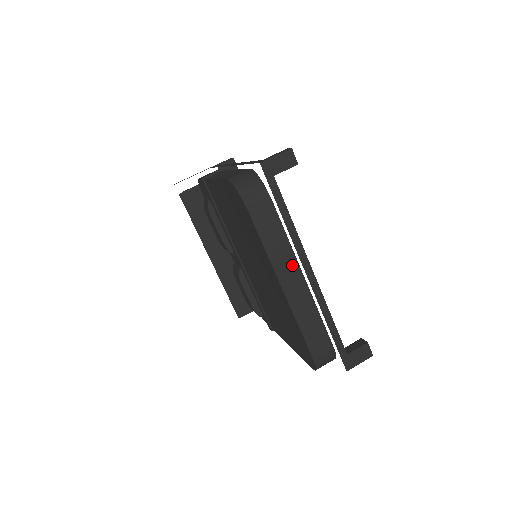
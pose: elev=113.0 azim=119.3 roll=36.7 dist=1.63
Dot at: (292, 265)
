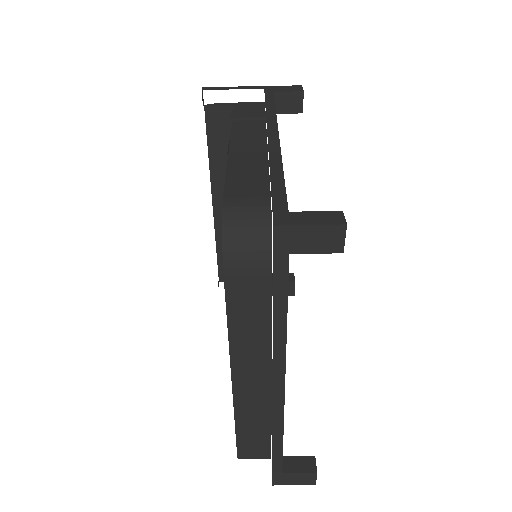
Dot at: (261, 362)
